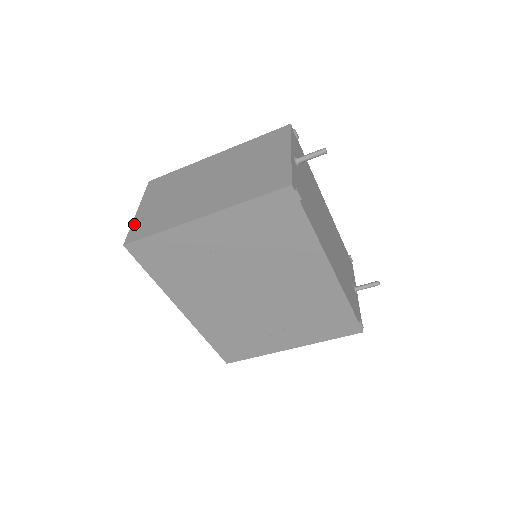
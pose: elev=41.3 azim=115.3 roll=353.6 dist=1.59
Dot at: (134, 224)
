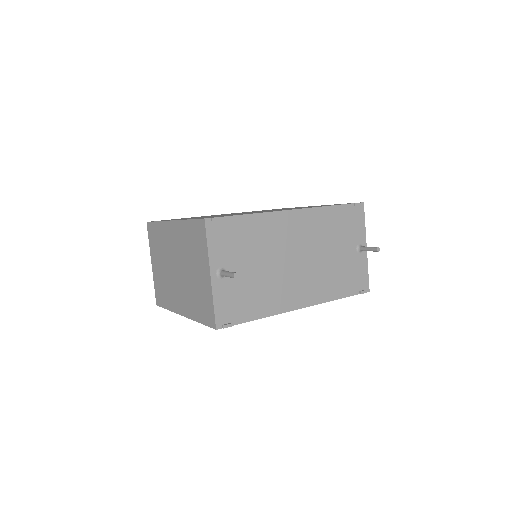
Dot at: (154, 283)
